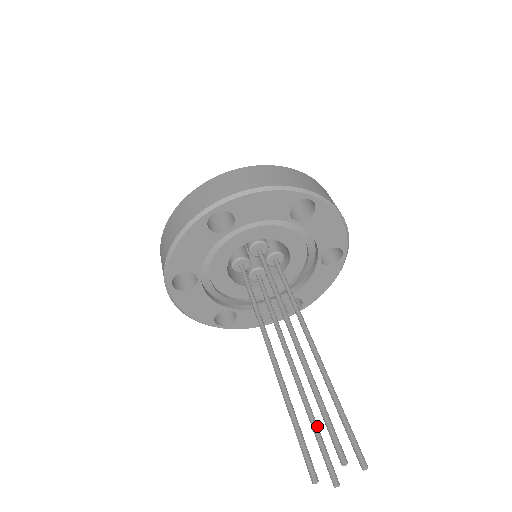
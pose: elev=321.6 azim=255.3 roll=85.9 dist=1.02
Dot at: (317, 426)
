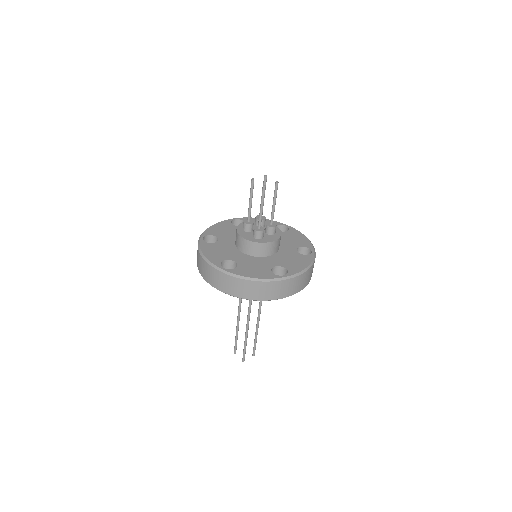
Dot at: occluded
